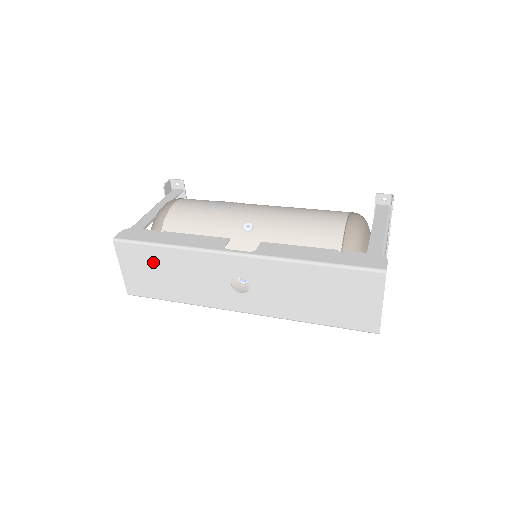
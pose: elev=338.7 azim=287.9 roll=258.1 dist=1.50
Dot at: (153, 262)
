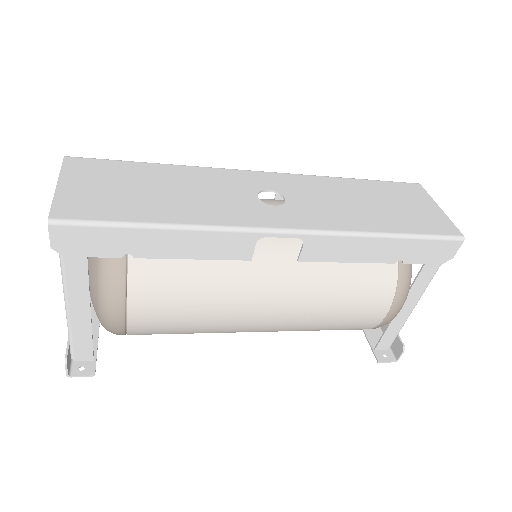
Dot at: (130, 177)
